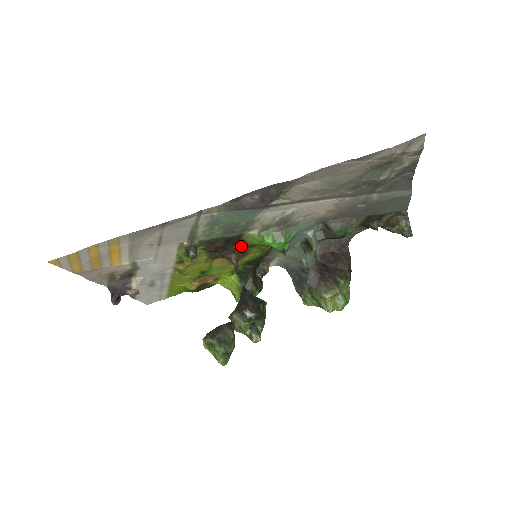
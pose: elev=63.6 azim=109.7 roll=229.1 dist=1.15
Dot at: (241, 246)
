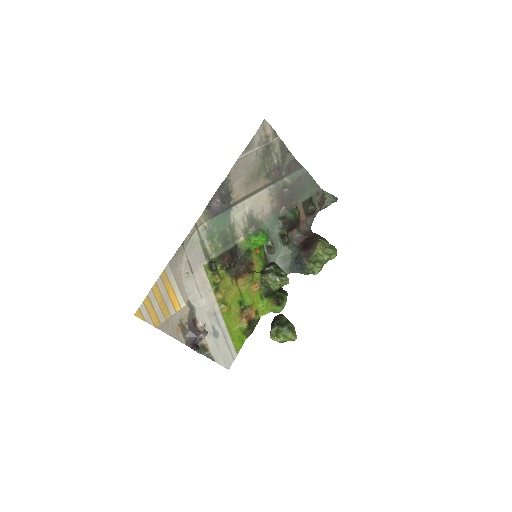
Dot at: (243, 256)
